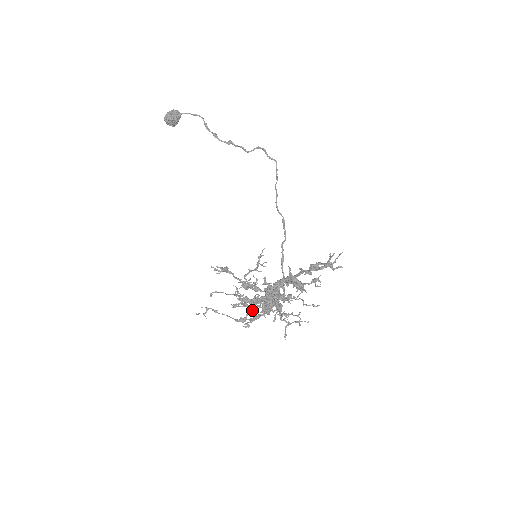
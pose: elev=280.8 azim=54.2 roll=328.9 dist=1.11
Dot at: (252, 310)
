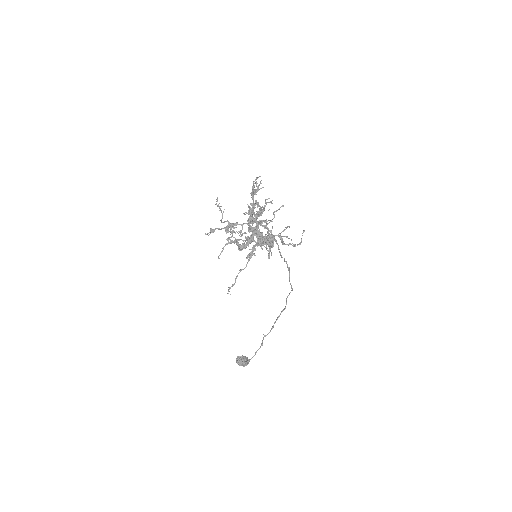
Dot at: (246, 240)
